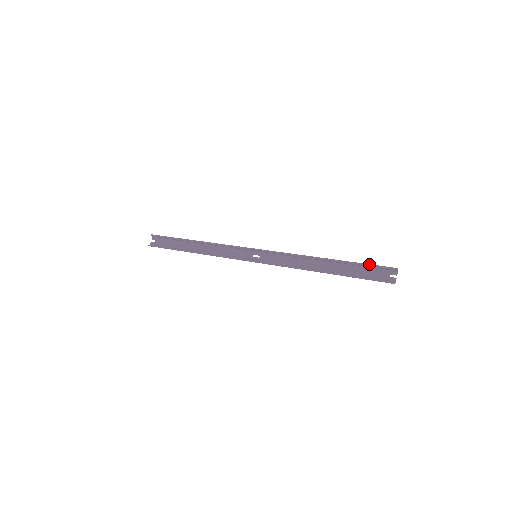
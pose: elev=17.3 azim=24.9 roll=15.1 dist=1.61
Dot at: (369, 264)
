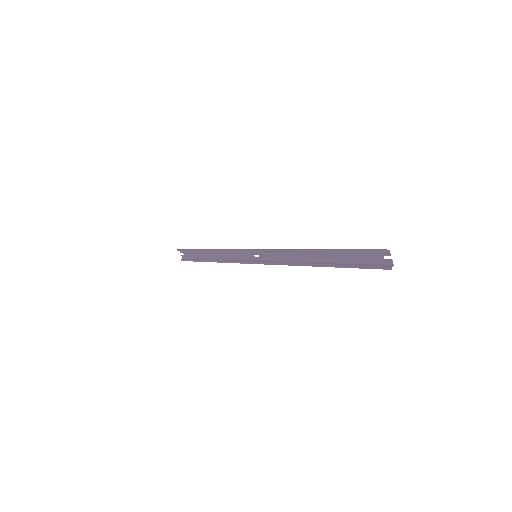
Dot at: (354, 250)
